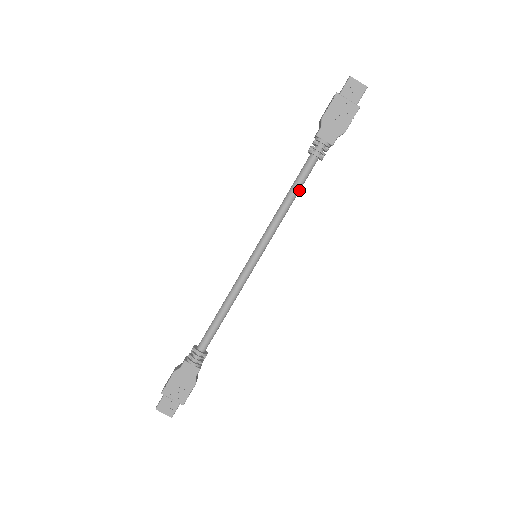
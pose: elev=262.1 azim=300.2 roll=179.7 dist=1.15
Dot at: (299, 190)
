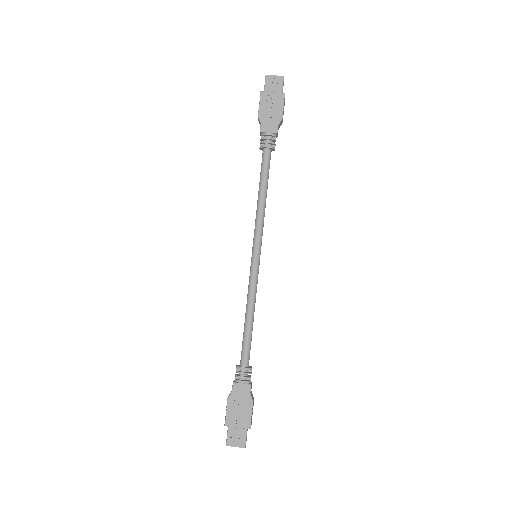
Dot at: (267, 182)
